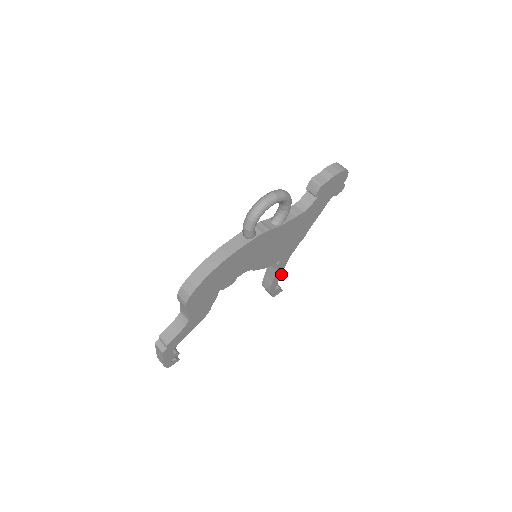
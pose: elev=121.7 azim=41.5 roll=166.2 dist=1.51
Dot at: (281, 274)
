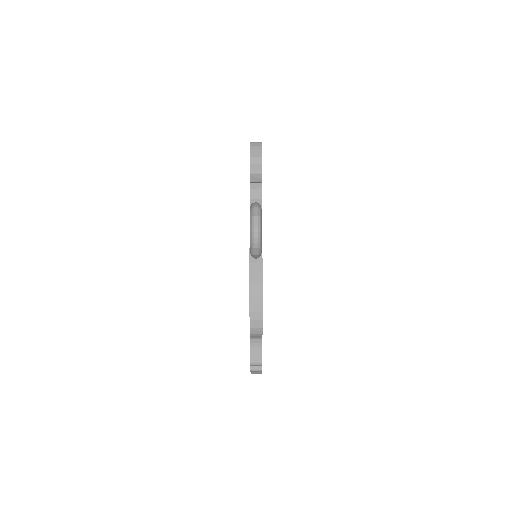
Dot at: occluded
